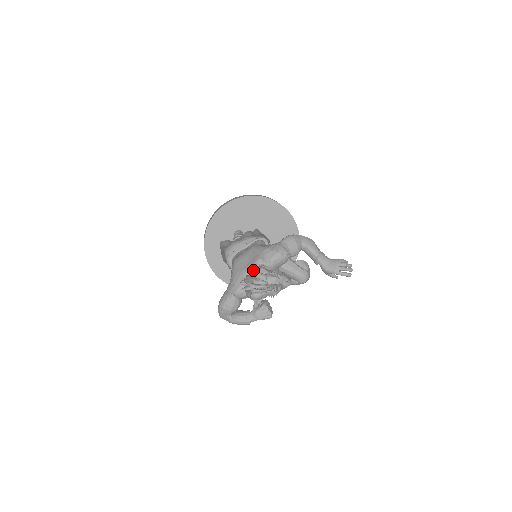
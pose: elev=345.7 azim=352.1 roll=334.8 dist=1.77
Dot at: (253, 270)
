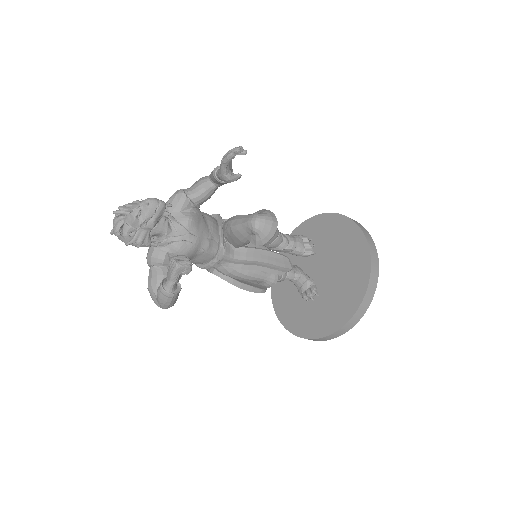
Dot at: occluded
